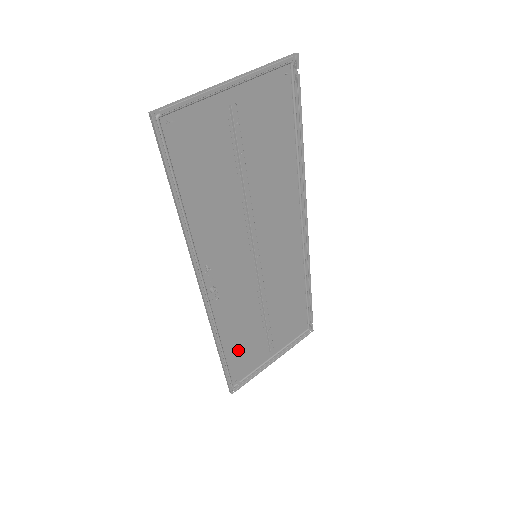
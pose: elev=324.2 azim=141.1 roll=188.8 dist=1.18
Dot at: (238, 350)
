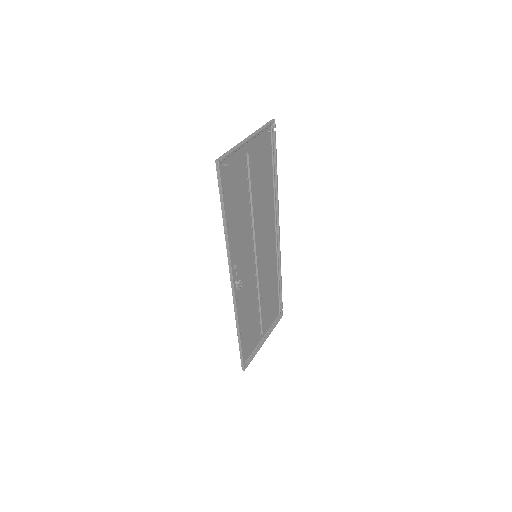
Dot at: (246, 333)
